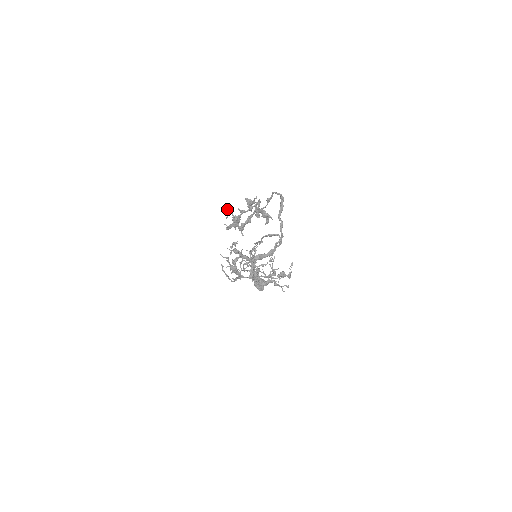
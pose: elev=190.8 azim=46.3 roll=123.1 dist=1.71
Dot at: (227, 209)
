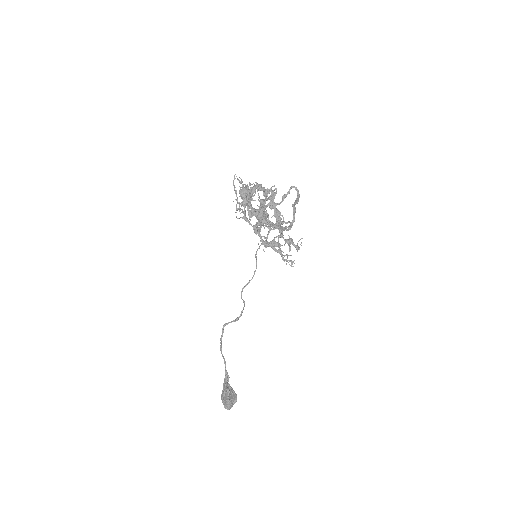
Dot at: occluded
